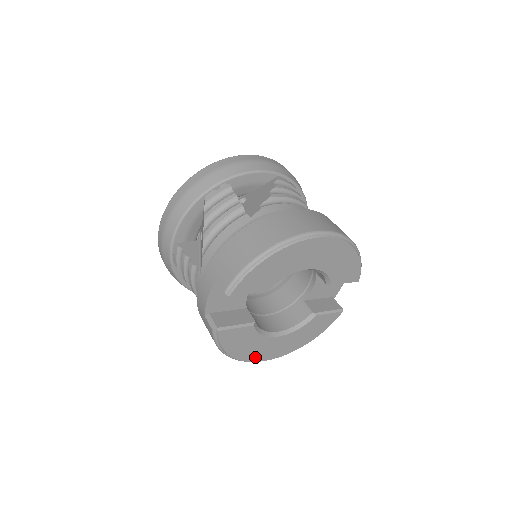
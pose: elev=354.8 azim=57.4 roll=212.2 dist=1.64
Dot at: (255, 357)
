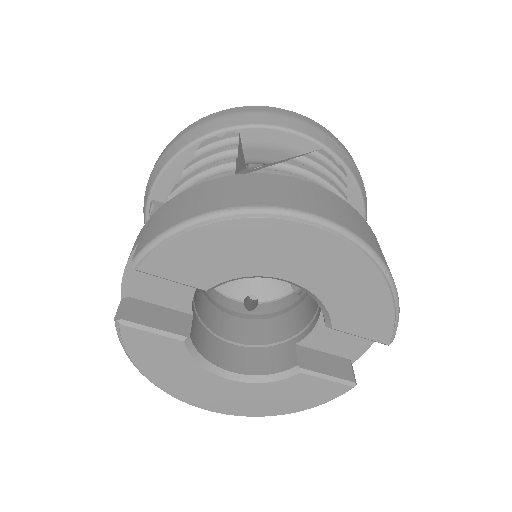
Dot at: (189, 396)
